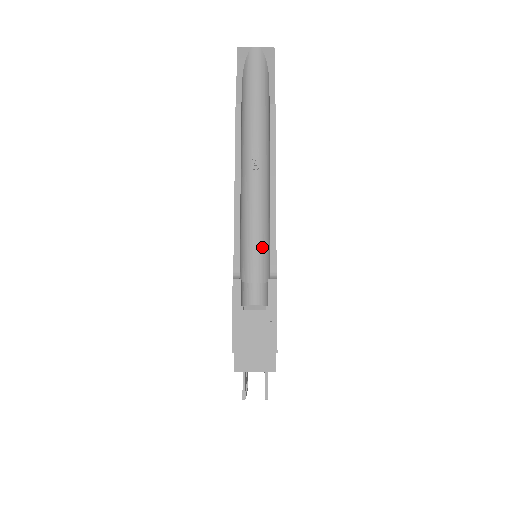
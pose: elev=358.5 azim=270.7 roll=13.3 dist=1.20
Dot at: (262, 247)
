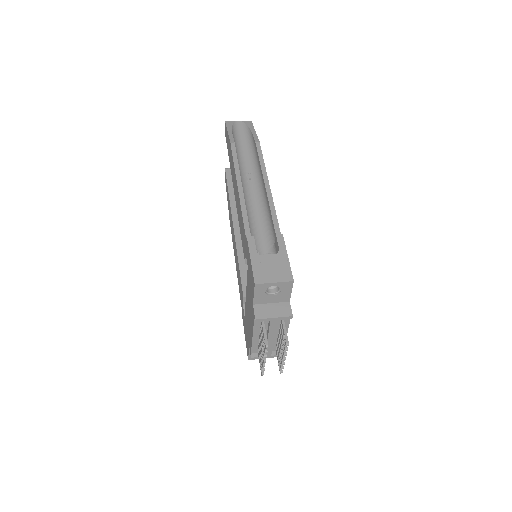
Dot at: (264, 227)
